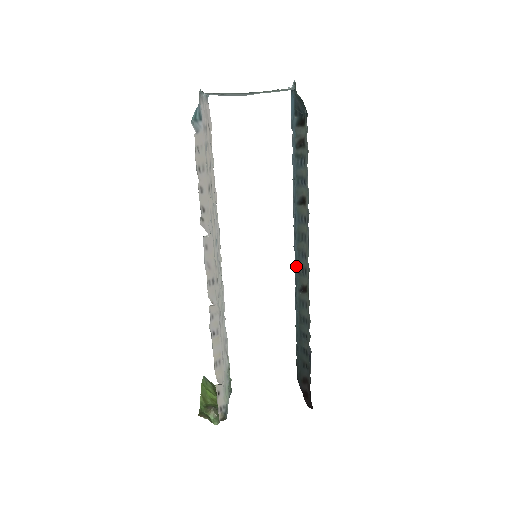
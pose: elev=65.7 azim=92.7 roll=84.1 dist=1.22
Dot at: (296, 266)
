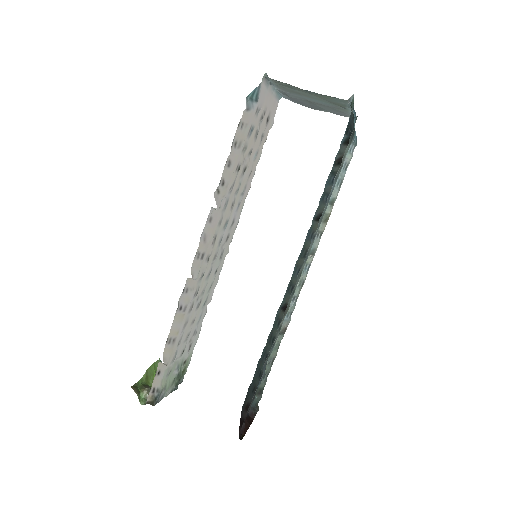
Dot at: (289, 282)
